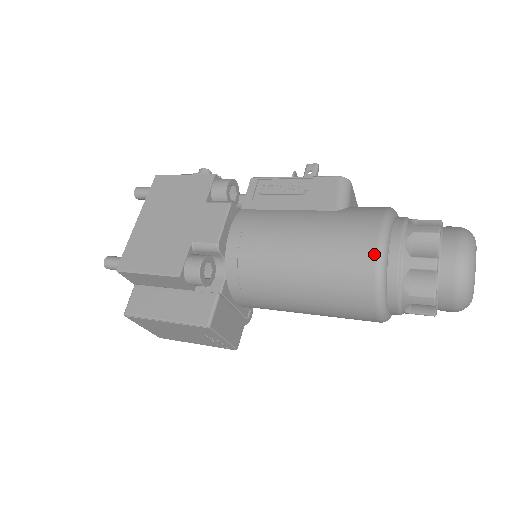
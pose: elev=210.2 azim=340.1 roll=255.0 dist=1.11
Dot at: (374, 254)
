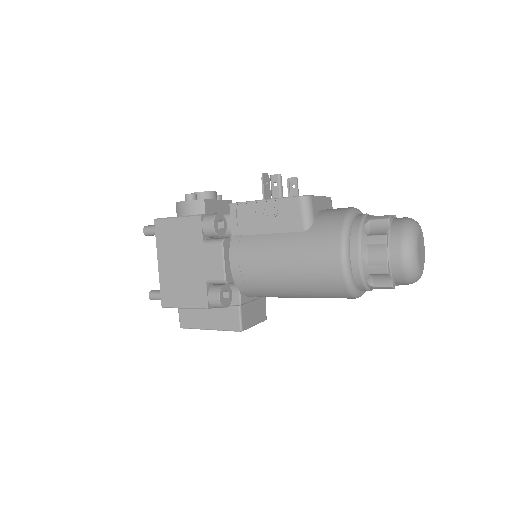
Dot at: (340, 272)
